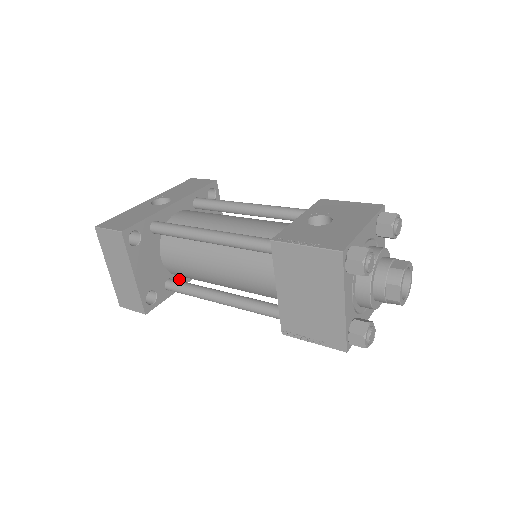
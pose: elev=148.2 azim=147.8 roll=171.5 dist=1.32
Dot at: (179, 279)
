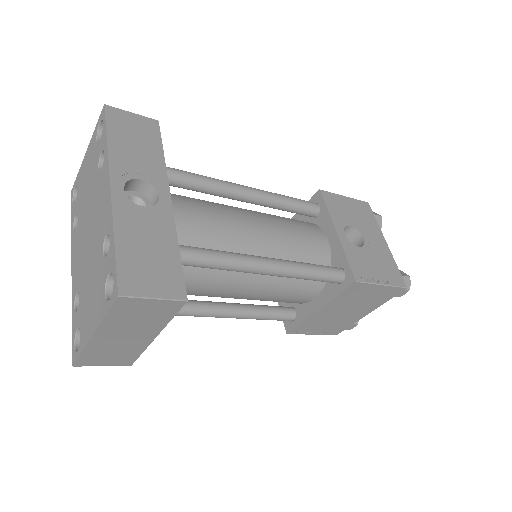
Dot at: occluded
